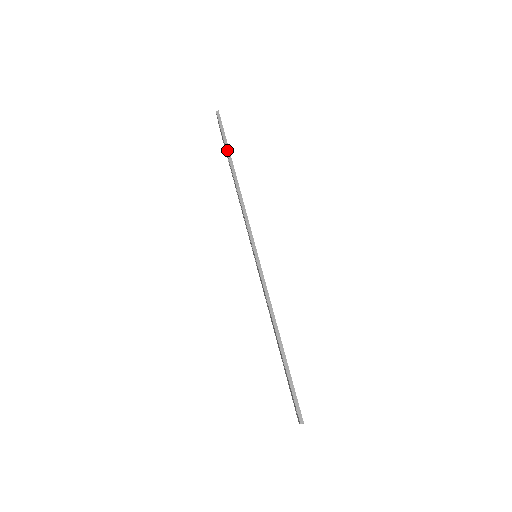
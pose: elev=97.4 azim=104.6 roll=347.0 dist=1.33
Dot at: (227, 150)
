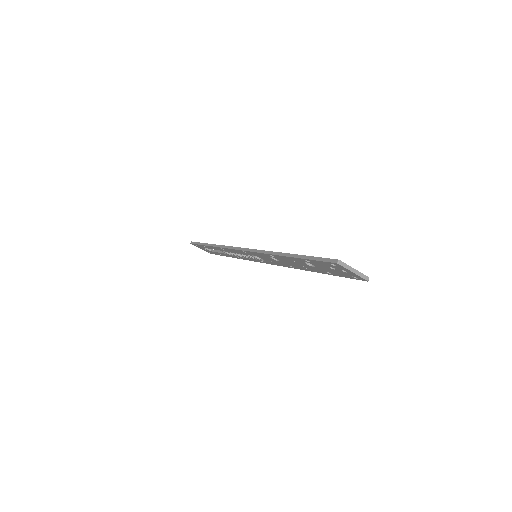
Dot at: (204, 245)
